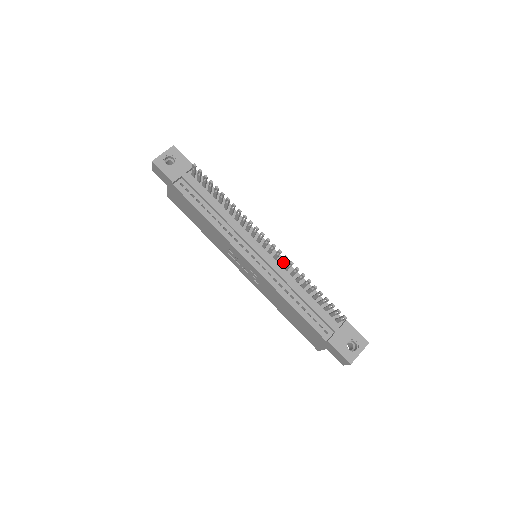
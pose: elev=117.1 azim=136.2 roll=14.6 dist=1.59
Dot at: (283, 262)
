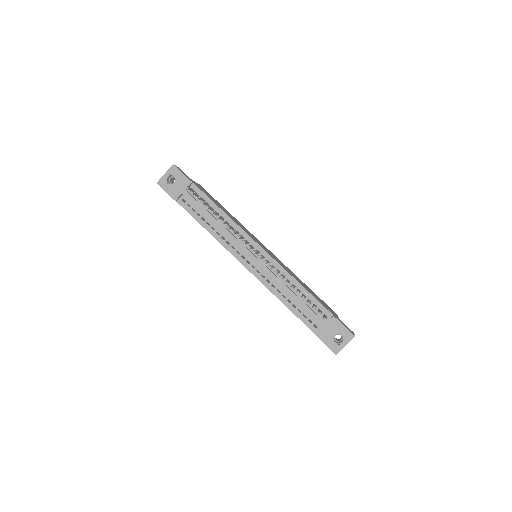
Dot at: occluded
